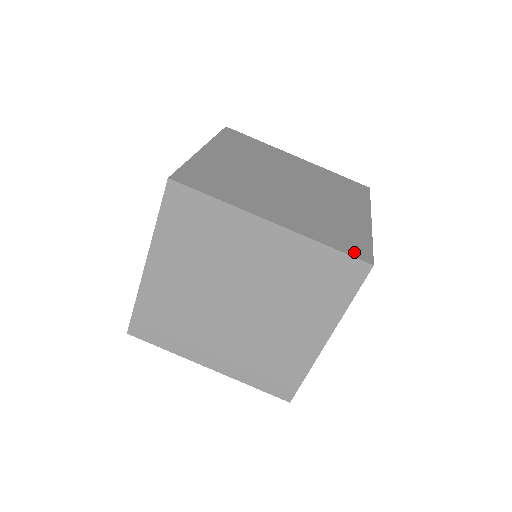
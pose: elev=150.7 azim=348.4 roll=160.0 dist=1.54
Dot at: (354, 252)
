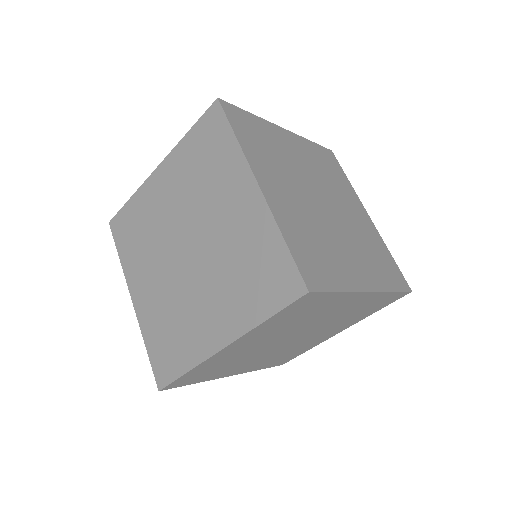
Dot at: (305, 269)
